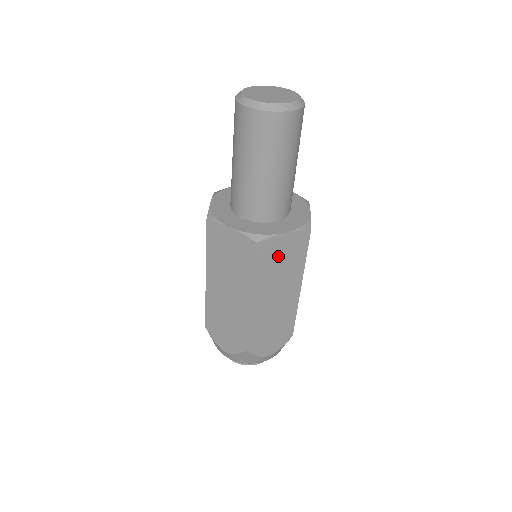
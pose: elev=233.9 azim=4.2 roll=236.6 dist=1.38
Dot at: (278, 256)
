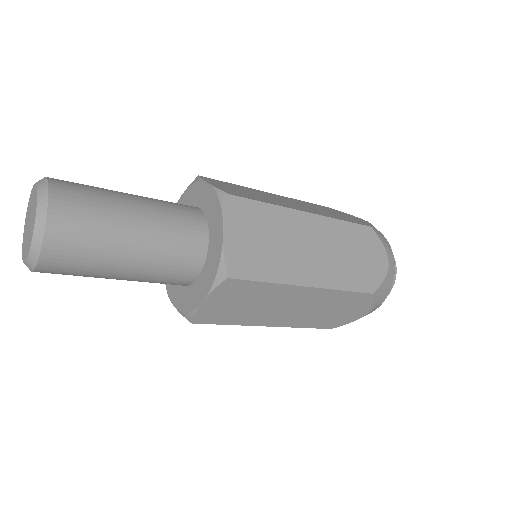
Dot at: occluded
